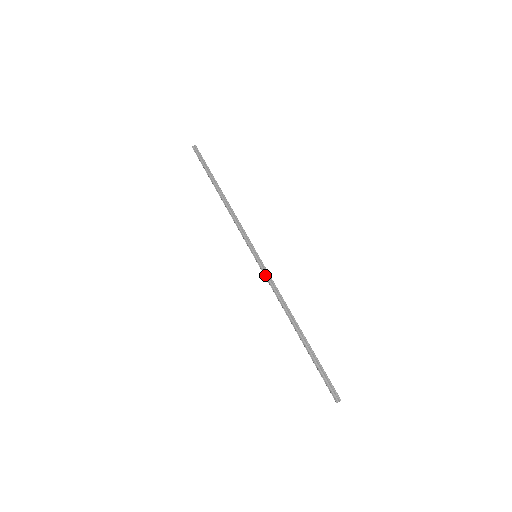
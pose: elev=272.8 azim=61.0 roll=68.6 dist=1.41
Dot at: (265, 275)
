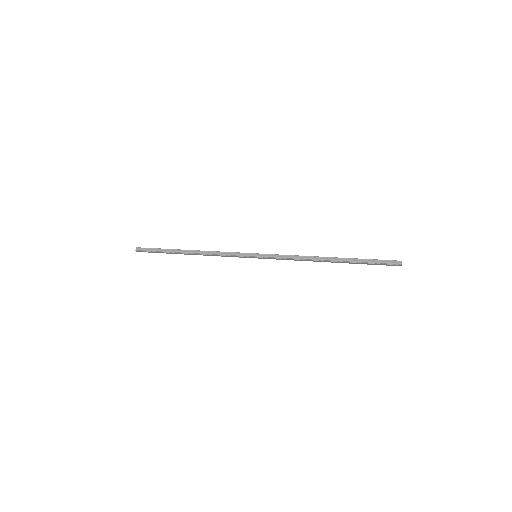
Dot at: (275, 258)
